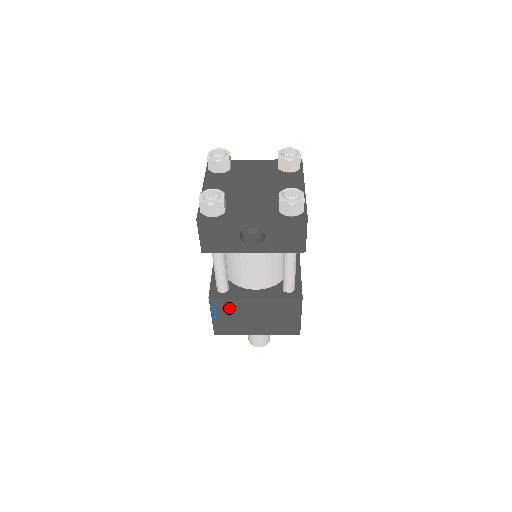
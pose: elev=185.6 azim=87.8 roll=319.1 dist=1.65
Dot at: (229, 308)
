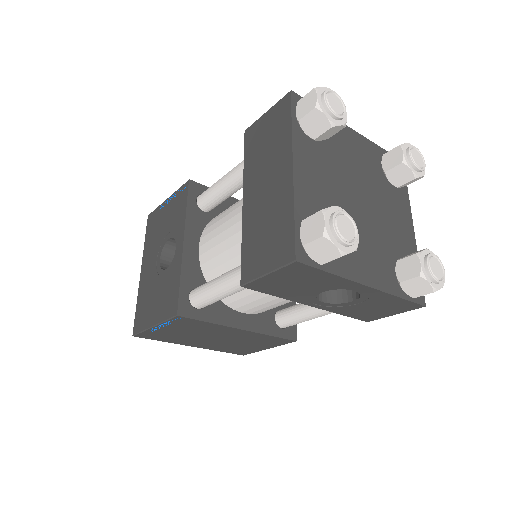
Dot at: (192, 327)
